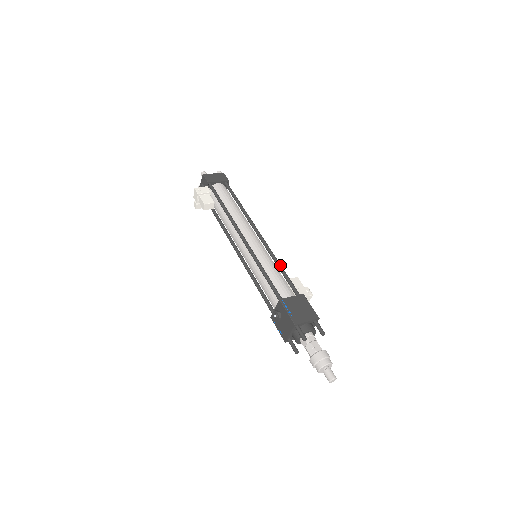
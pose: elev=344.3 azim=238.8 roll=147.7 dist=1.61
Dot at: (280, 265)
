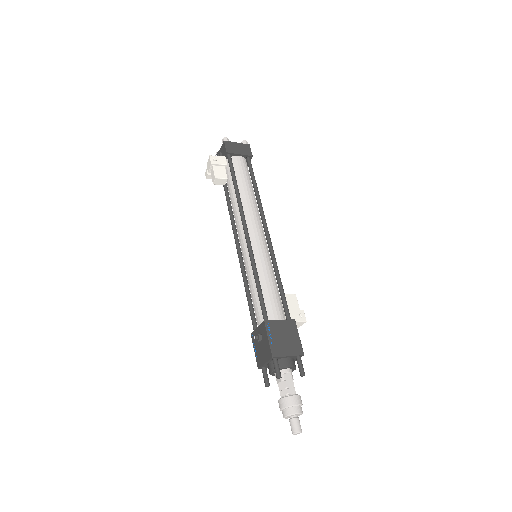
Dot at: (279, 276)
